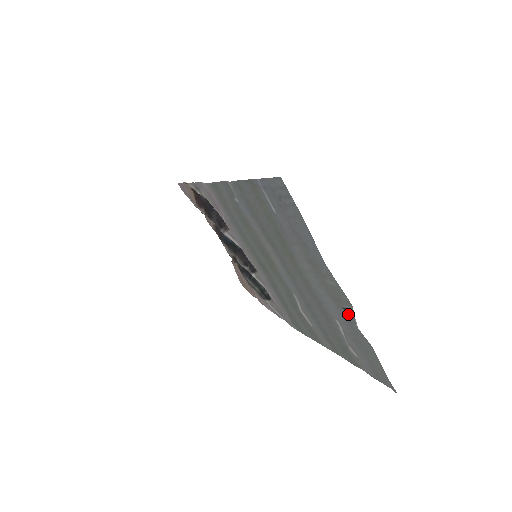
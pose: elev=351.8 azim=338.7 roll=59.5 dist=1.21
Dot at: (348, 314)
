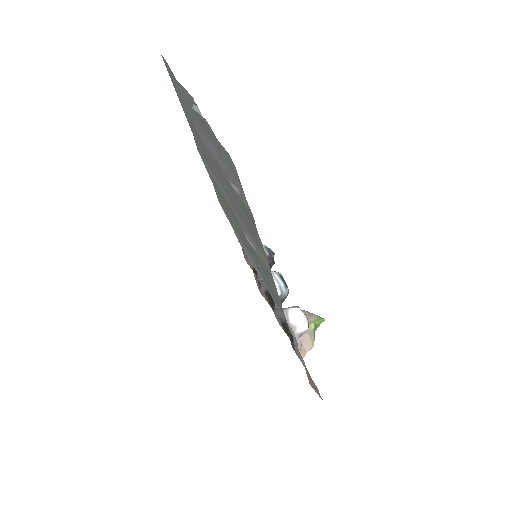
Dot at: occluded
